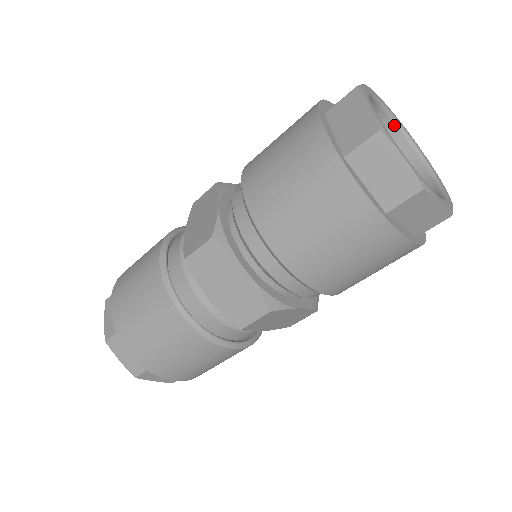
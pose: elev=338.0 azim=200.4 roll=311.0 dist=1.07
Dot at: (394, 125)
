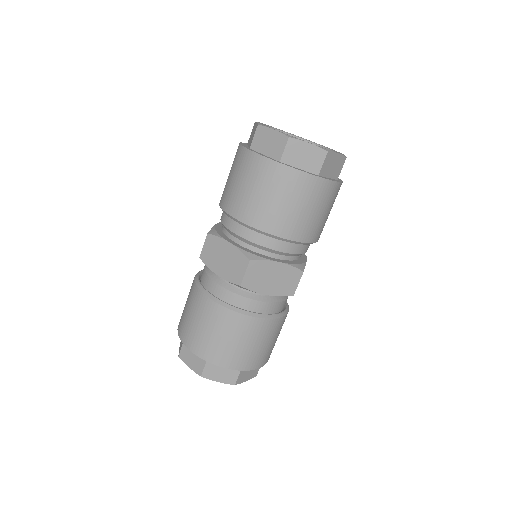
Dot at: occluded
